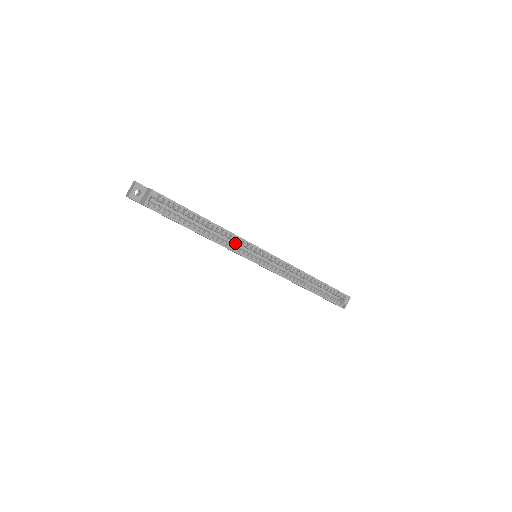
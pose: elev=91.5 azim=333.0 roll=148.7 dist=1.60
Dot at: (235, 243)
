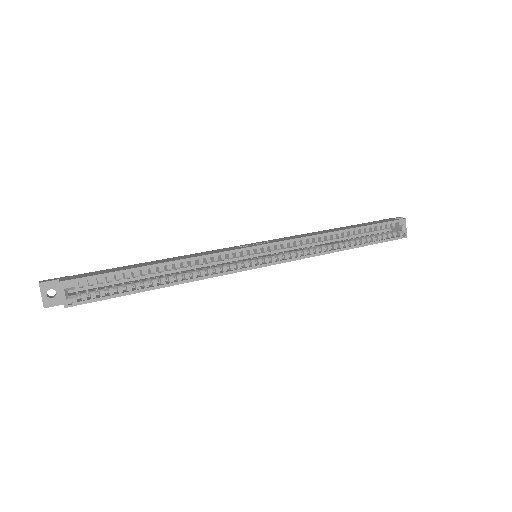
Dot at: (219, 261)
